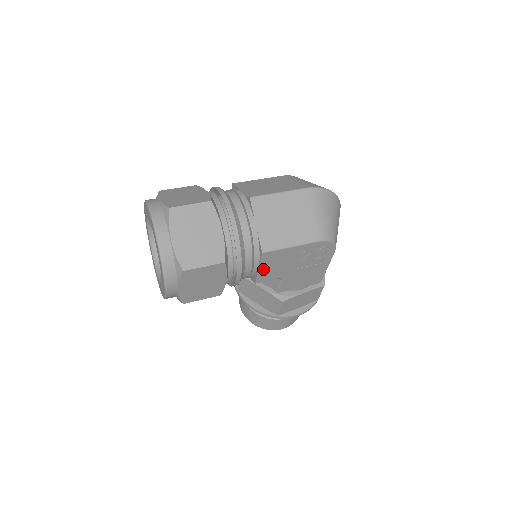
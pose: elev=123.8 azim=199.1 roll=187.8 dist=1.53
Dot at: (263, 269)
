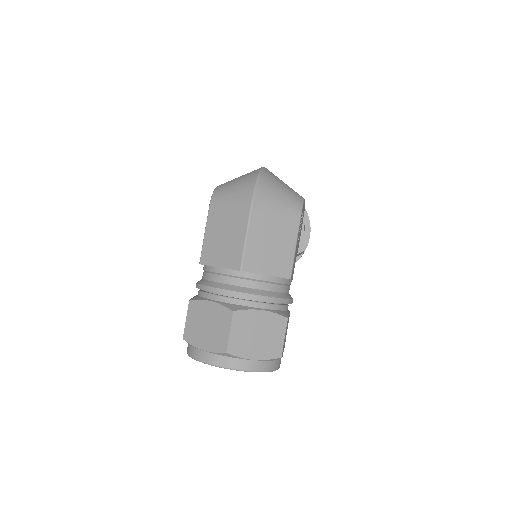
Dot at: occluded
